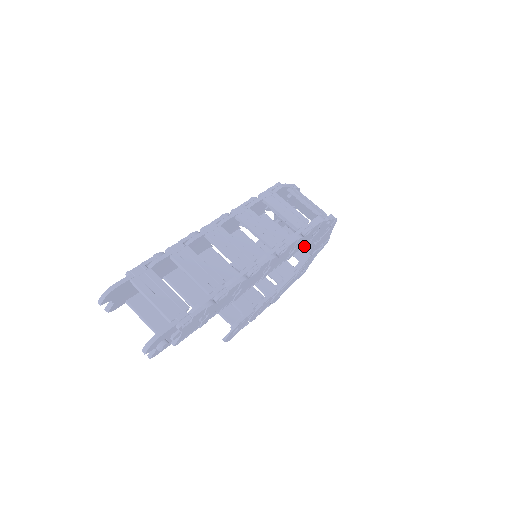
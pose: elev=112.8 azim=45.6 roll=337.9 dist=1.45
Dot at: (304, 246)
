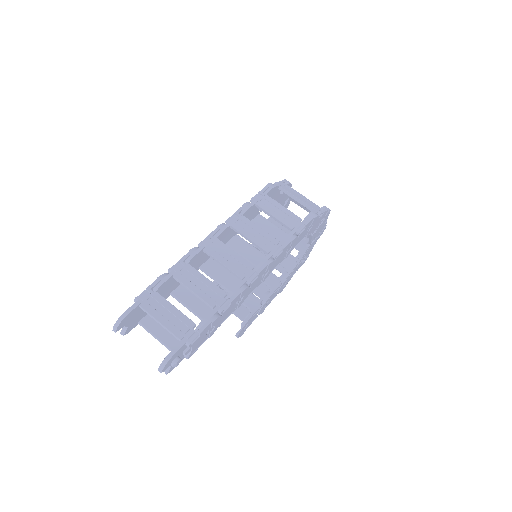
Dot at: occluded
